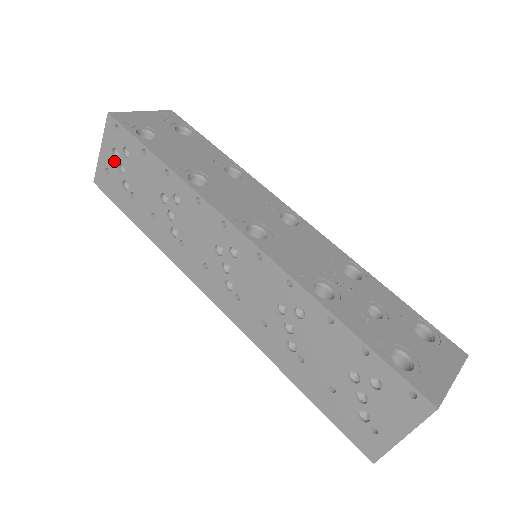
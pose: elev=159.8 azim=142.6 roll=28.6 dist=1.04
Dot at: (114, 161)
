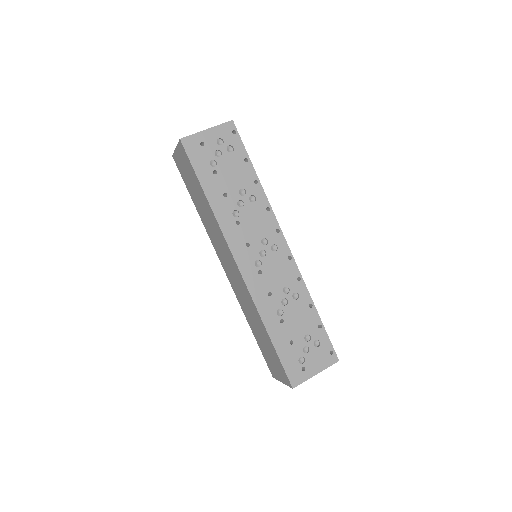
Dot at: (215, 145)
